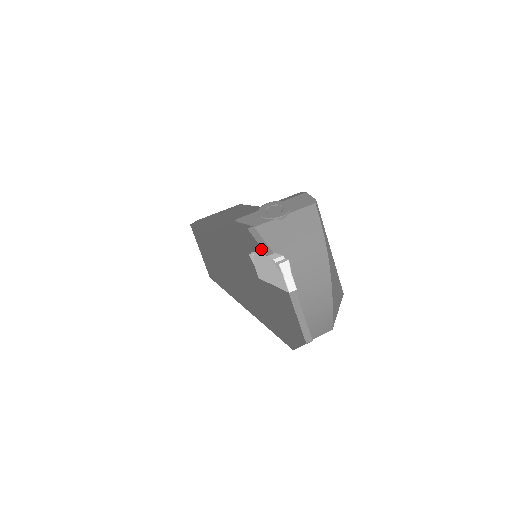
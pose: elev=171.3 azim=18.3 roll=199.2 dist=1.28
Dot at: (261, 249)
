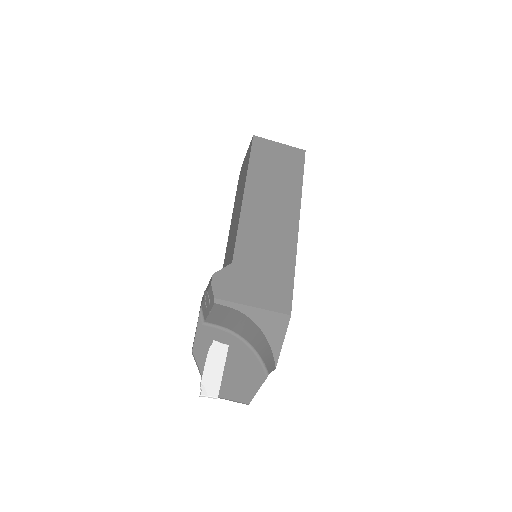
Dot at: (200, 369)
